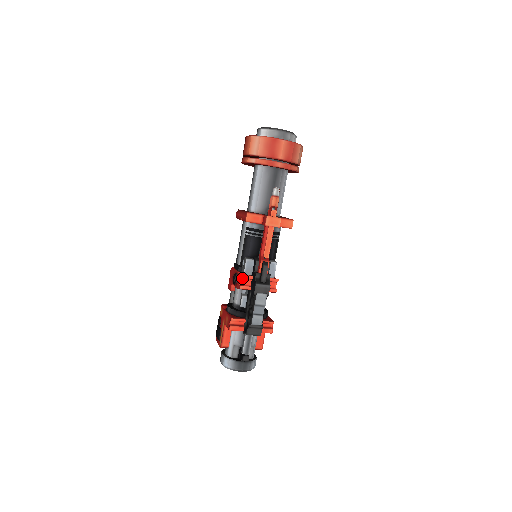
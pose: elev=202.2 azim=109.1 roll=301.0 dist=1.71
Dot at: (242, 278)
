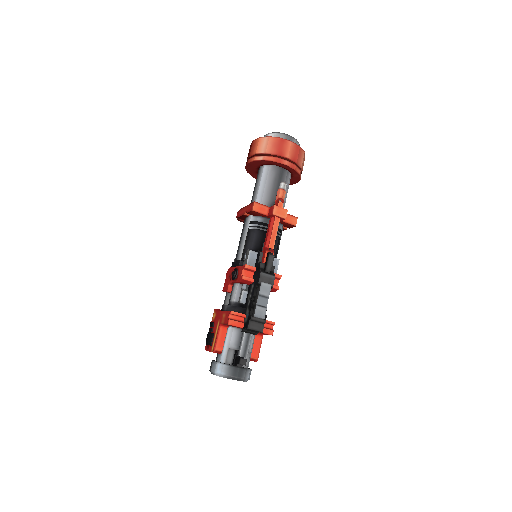
Dot at: (245, 269)
